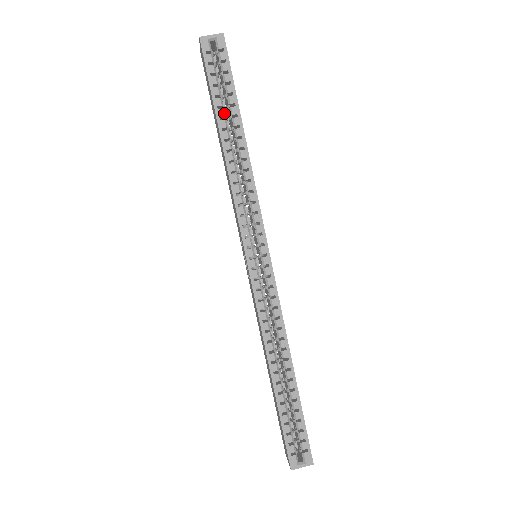
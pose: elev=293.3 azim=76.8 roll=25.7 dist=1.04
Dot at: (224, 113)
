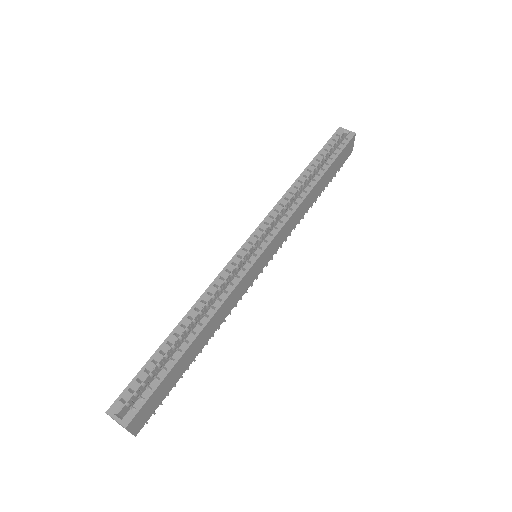
Dot at: (317, 164)
